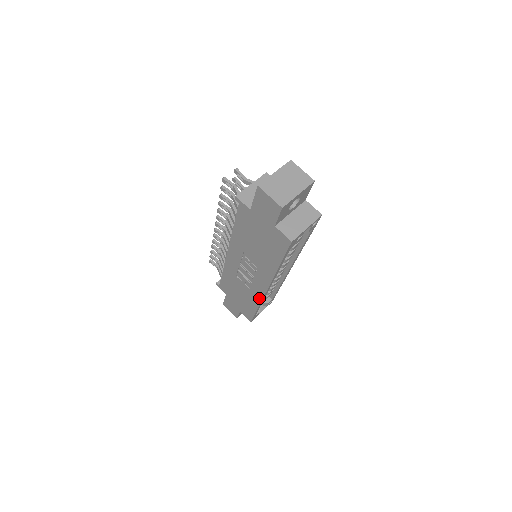
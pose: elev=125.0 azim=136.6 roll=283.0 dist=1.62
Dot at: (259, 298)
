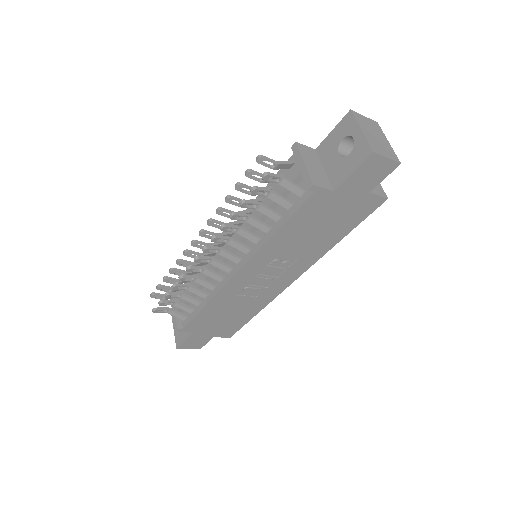
Dot at: (271, 298)
